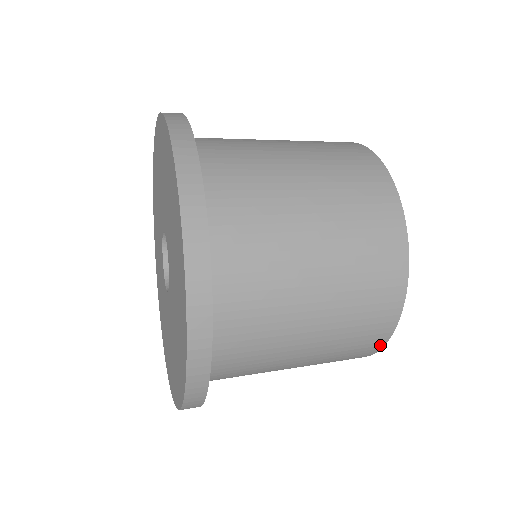
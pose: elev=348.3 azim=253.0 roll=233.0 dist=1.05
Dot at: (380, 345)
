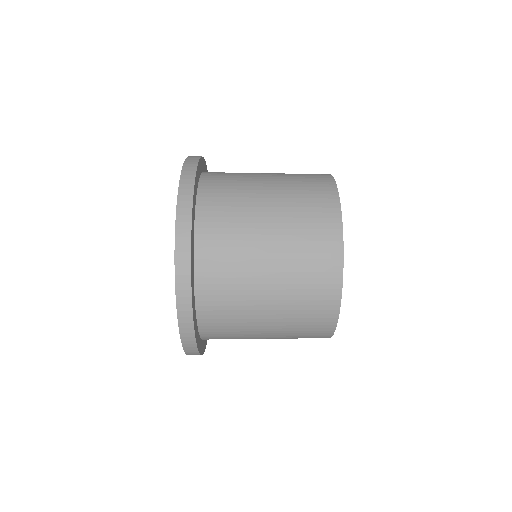
Dot at: occluded
